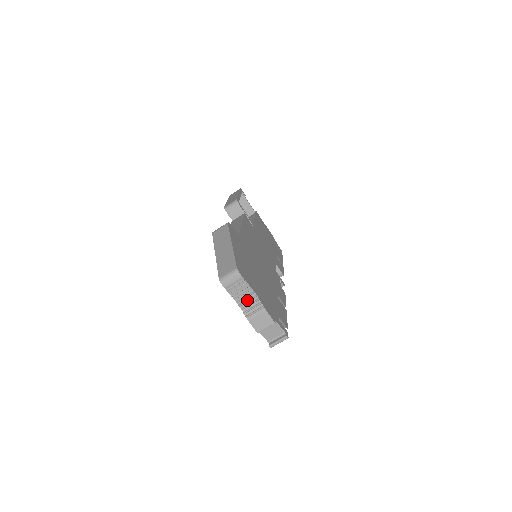
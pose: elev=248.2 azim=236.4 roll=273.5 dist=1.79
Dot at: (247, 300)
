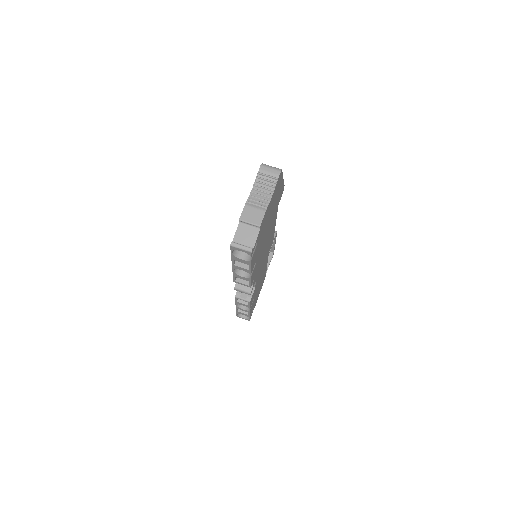
Dot at: (261, 194)
